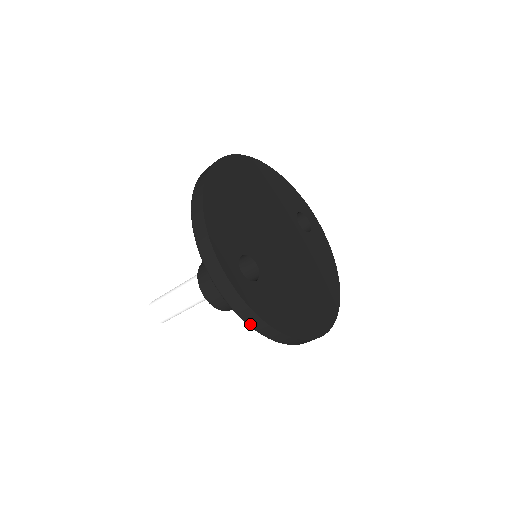
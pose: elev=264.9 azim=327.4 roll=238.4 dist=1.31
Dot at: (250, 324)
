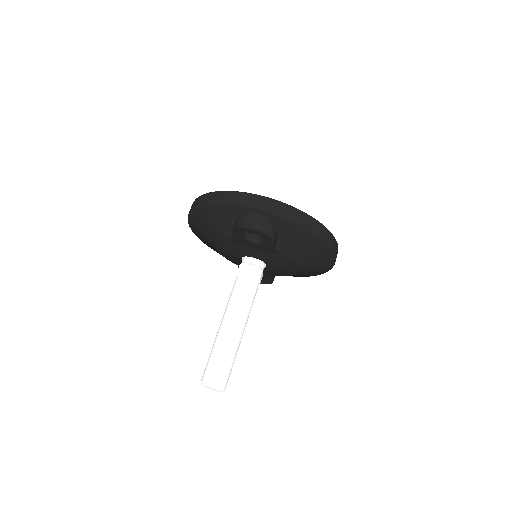
Dot at: (293, 219)
